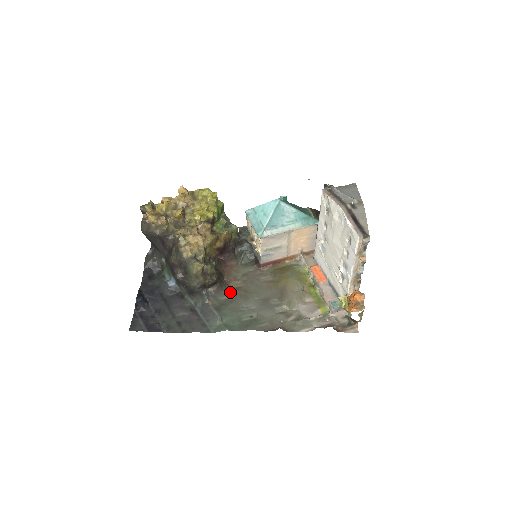
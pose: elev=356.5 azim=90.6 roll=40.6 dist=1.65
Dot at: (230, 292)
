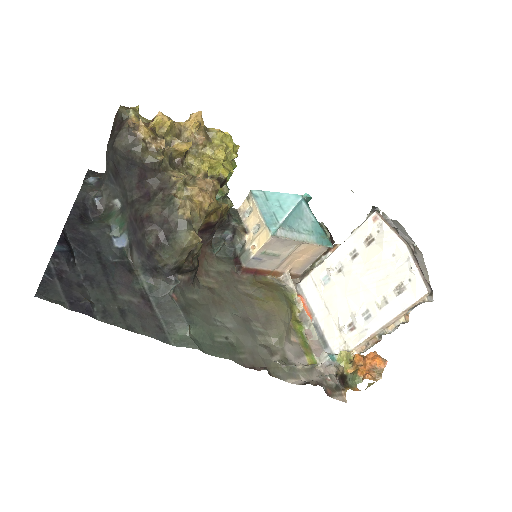
Dot at: (200, 290)
